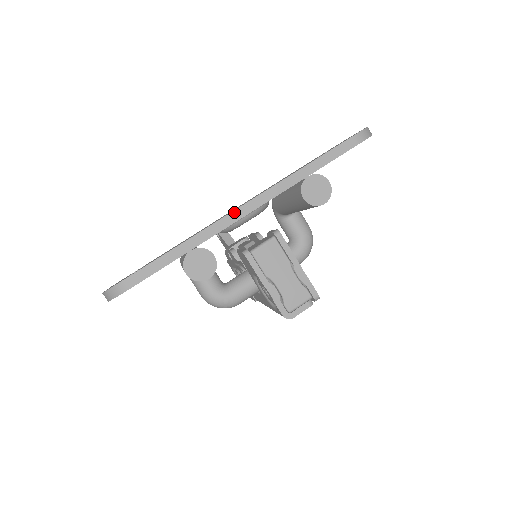
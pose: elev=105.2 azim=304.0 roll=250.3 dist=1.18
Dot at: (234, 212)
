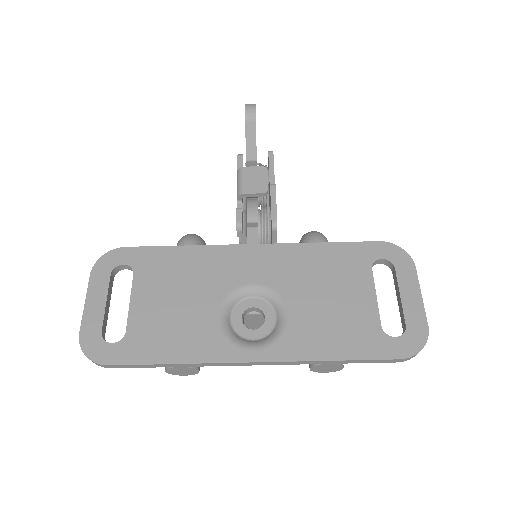
Dot at: (239, 363)
